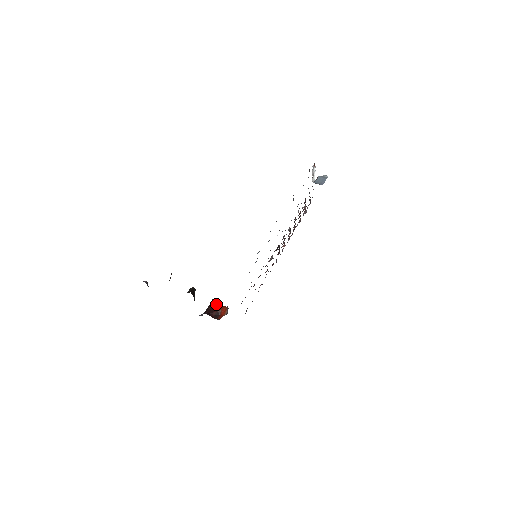
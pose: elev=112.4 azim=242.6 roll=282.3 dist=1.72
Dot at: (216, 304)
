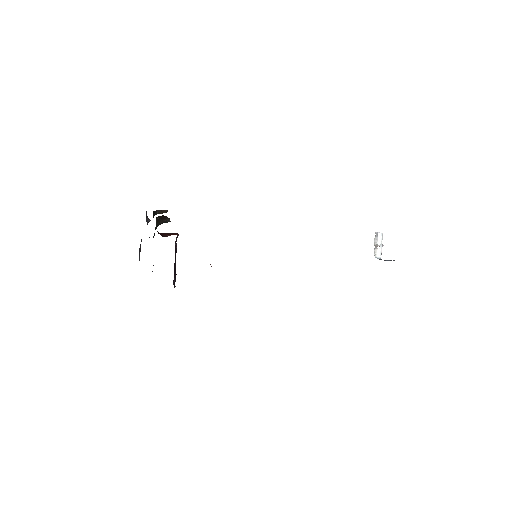
Dot at: (173, 233)
